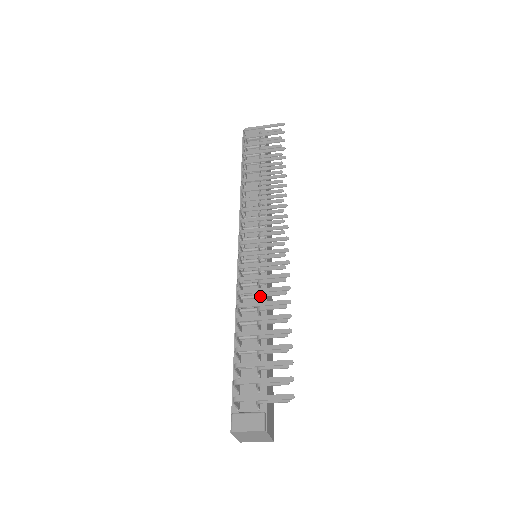
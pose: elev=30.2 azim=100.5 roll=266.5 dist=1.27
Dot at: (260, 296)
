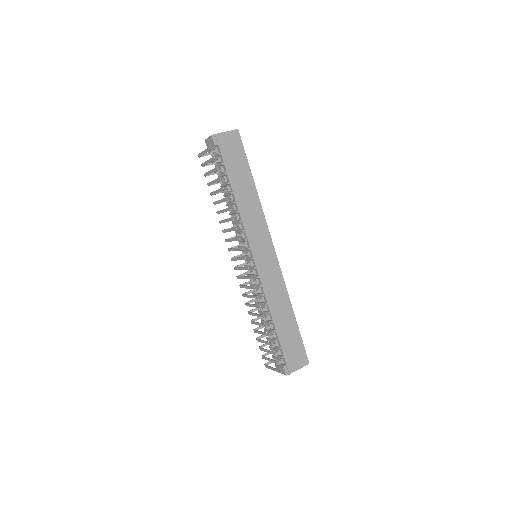
Dot at: occluded
